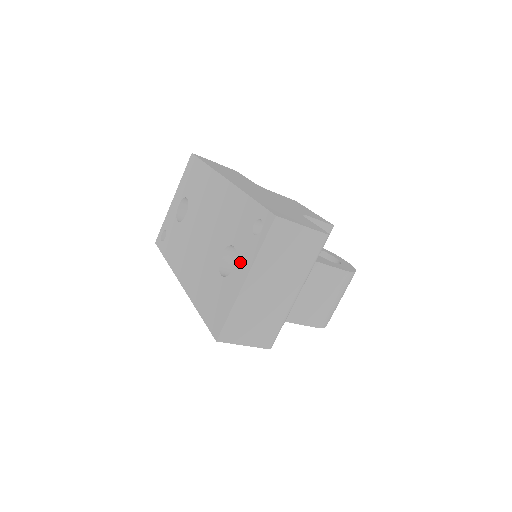
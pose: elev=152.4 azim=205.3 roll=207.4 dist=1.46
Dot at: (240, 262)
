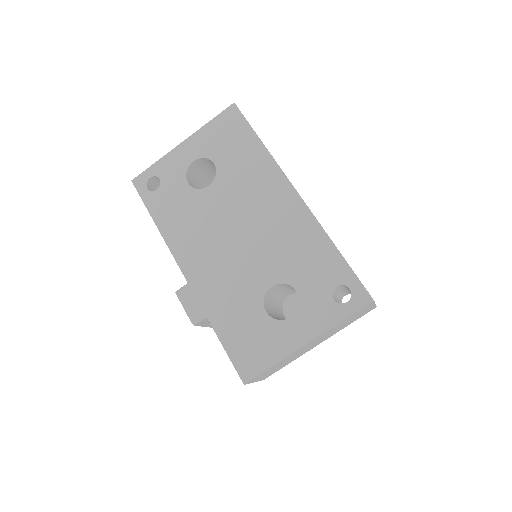
Dot at: (304, 317)
